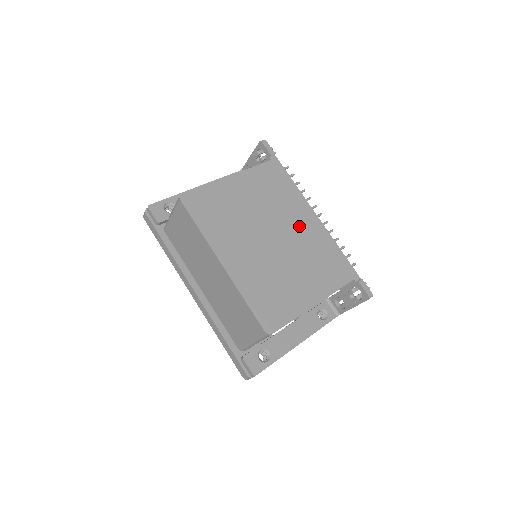
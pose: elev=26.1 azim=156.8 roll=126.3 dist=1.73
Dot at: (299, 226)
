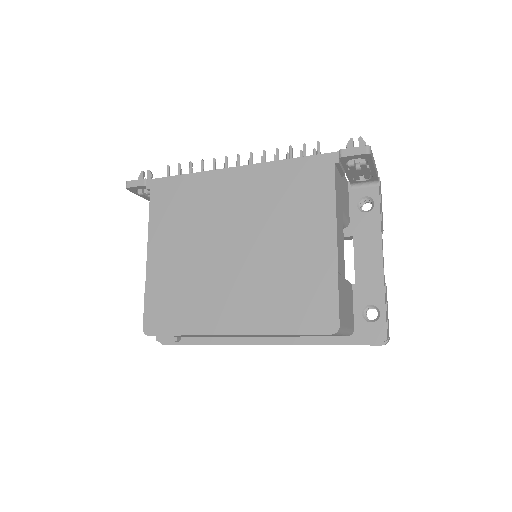
Dot at: (237, 202)
